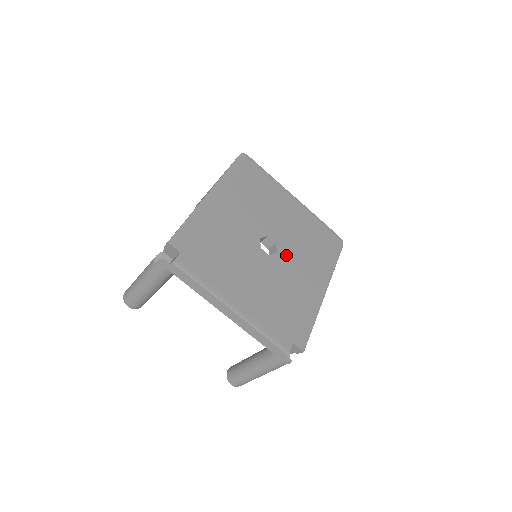
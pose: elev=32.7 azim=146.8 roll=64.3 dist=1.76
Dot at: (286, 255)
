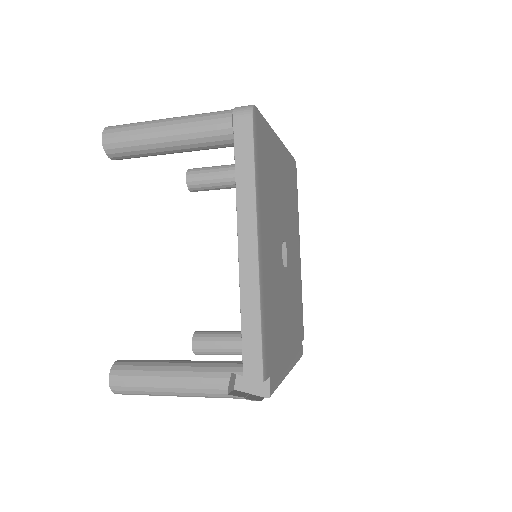
Dot at: (289, 247)
